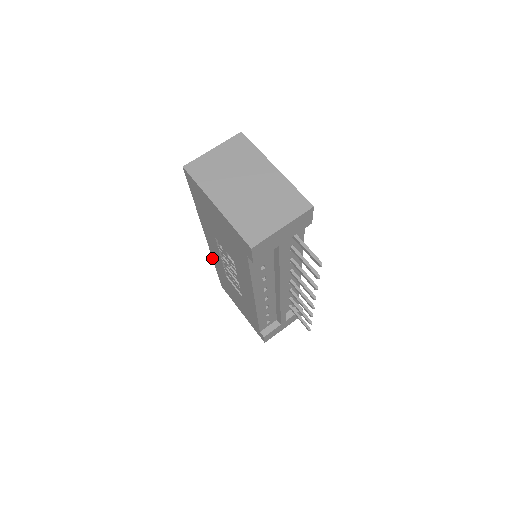
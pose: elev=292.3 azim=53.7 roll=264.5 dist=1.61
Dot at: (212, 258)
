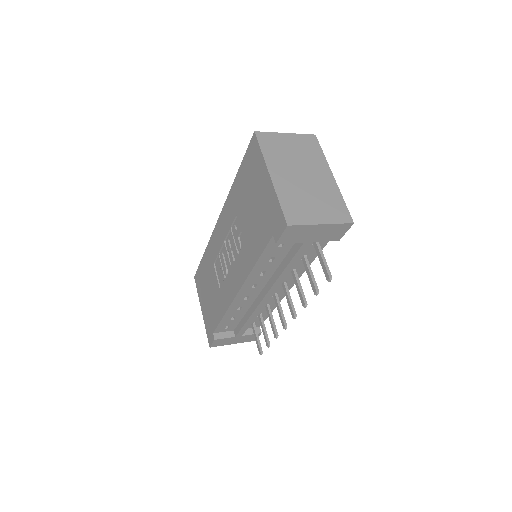
Dot at: (209, 241)
